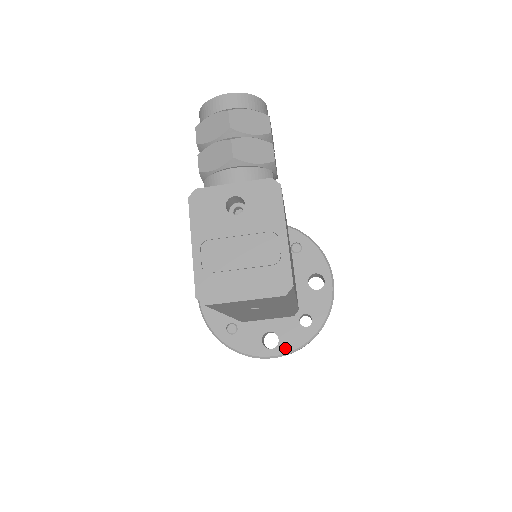
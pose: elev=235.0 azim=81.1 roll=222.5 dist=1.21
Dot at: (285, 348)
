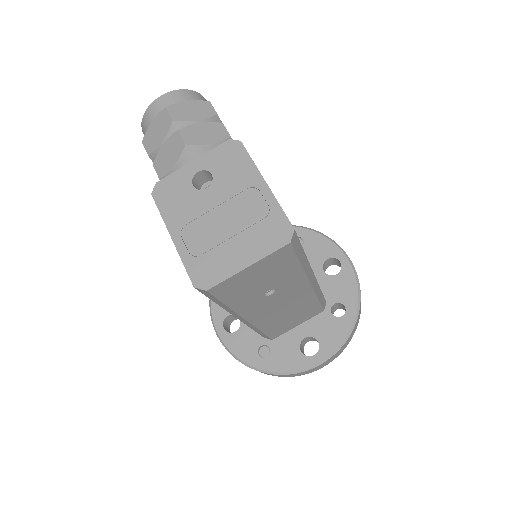
Dot at: (329, 348)
